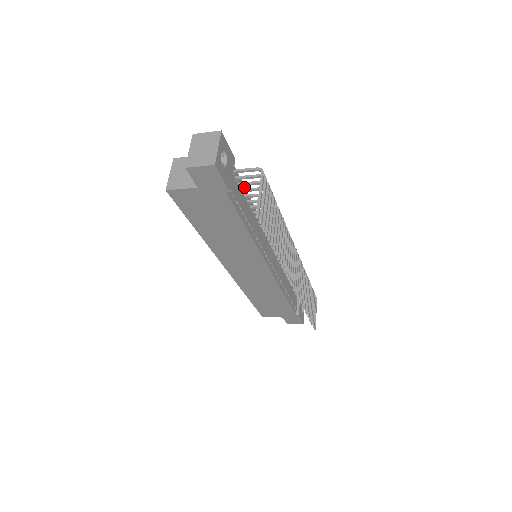
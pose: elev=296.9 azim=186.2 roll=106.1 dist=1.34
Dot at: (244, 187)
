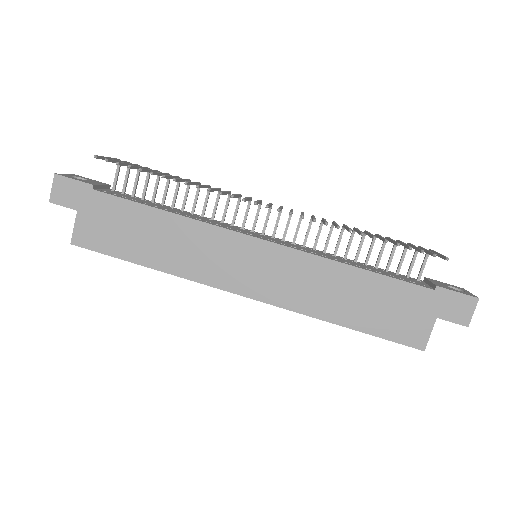
Dot at: (149, 201)
